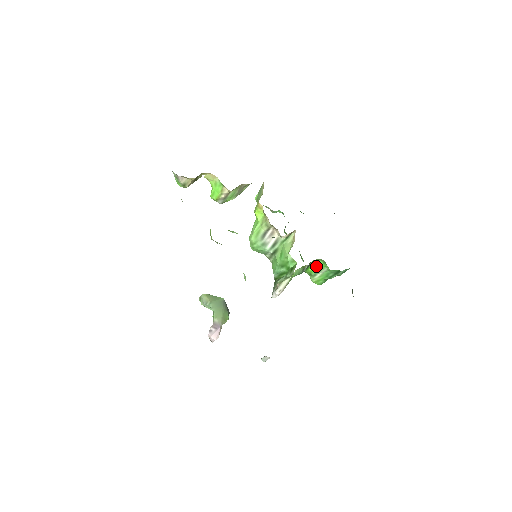
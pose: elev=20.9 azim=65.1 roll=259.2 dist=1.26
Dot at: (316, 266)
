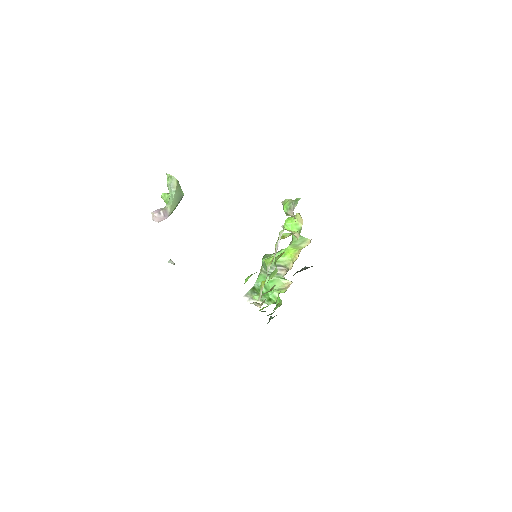
Dot at: occluded
